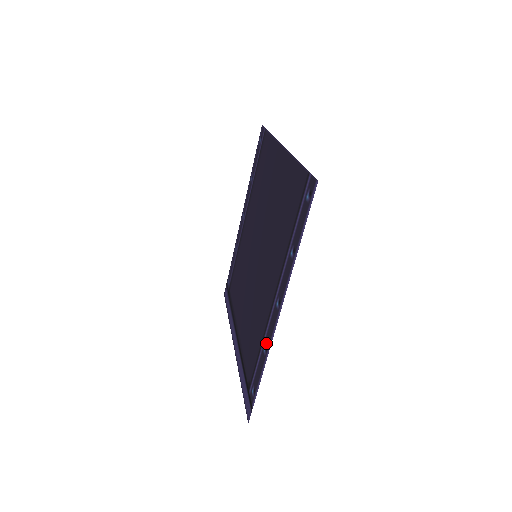
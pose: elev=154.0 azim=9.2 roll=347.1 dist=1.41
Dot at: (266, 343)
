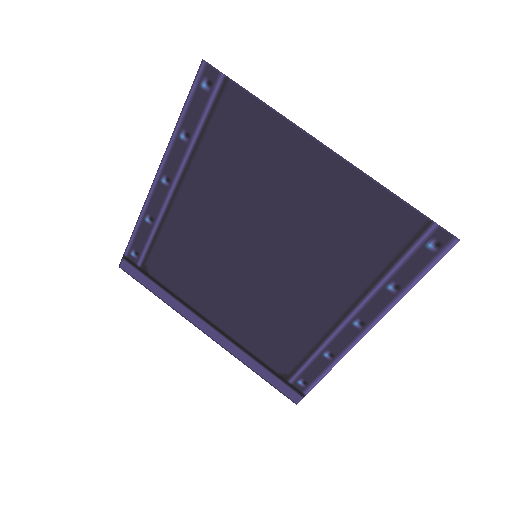
Dot at: (331, 351)
